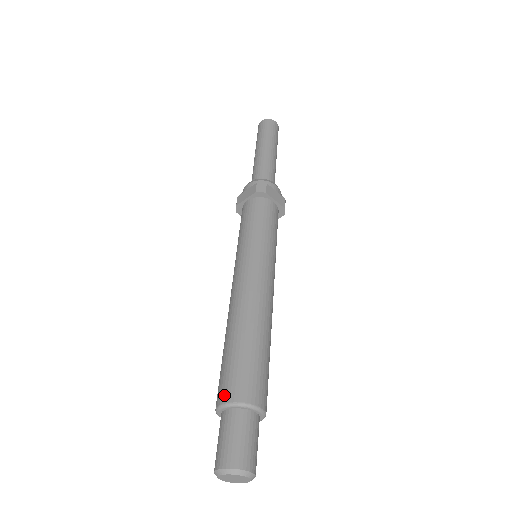
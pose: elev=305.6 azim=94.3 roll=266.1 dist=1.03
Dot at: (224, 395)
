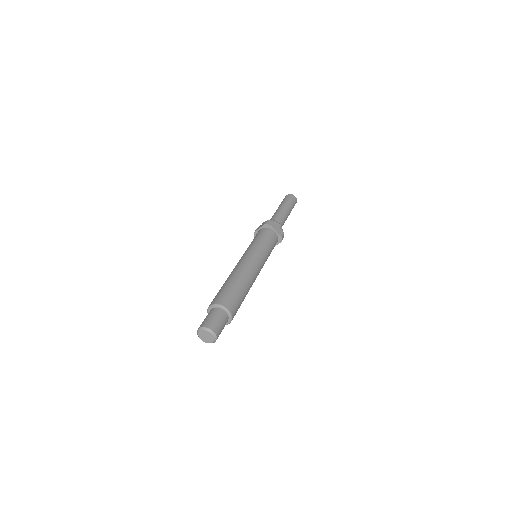
Dot at: (213, 302)
